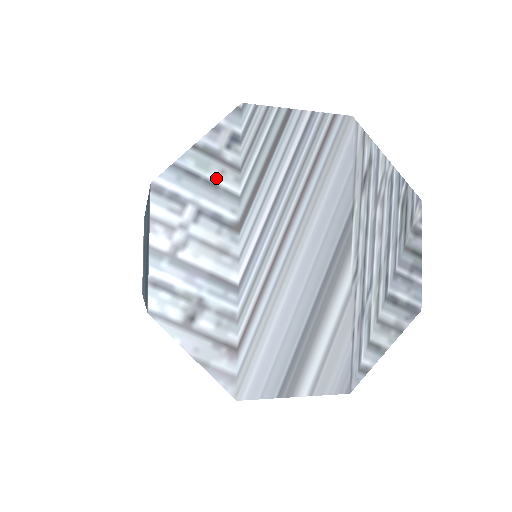
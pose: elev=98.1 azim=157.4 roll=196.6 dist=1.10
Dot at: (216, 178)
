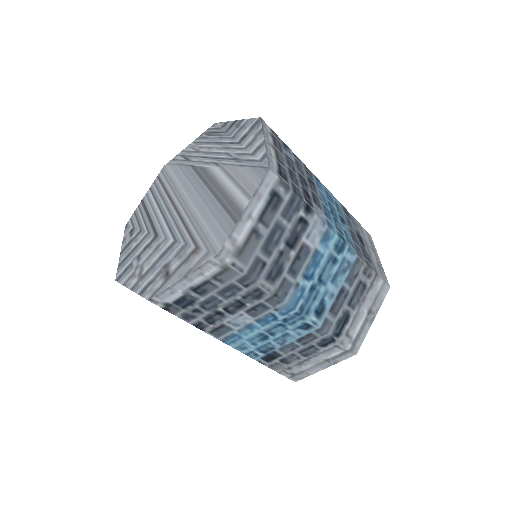
Dot at: (135, 245)
